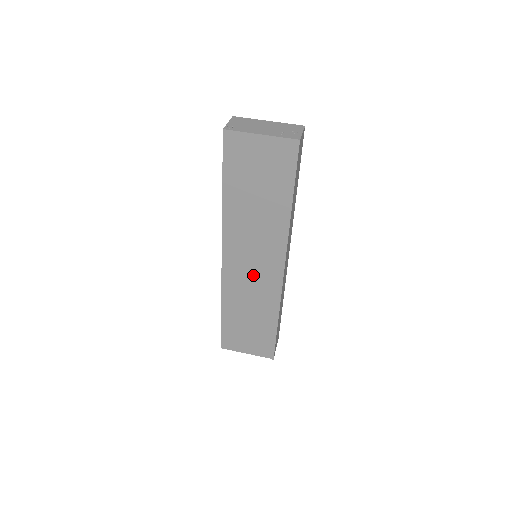
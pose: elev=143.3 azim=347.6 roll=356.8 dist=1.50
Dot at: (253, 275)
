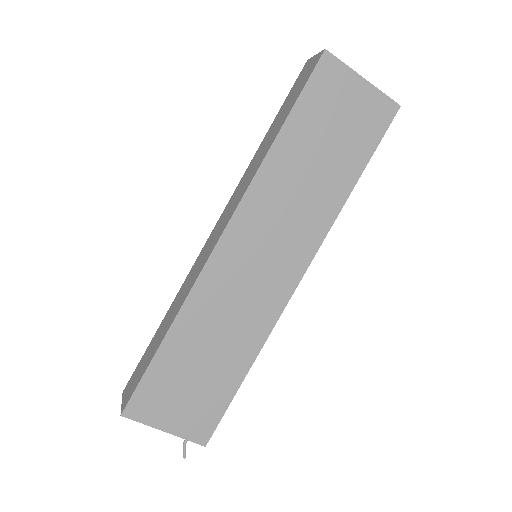
Dot at: (253, 278)
